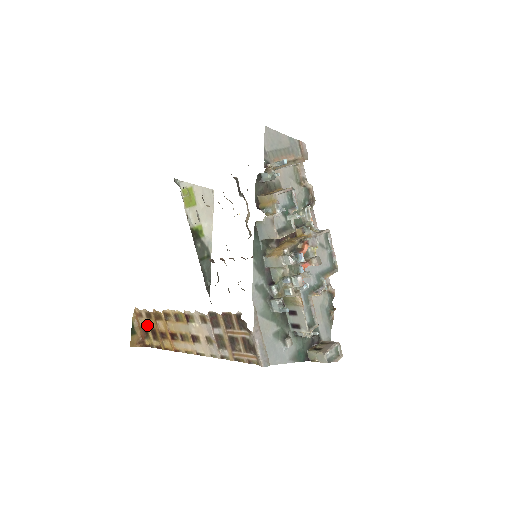
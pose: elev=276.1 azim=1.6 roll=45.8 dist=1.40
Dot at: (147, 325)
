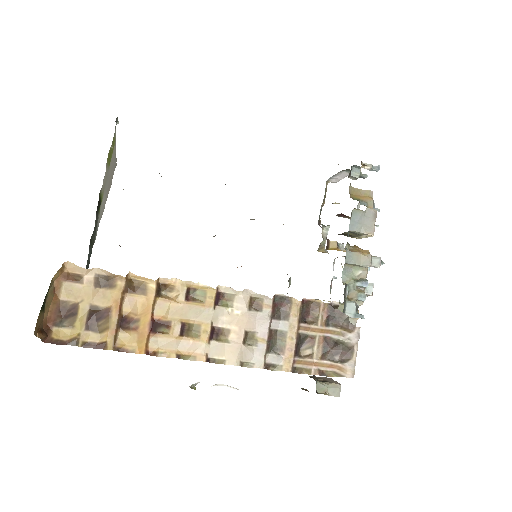
Dot at: (85, 299)
